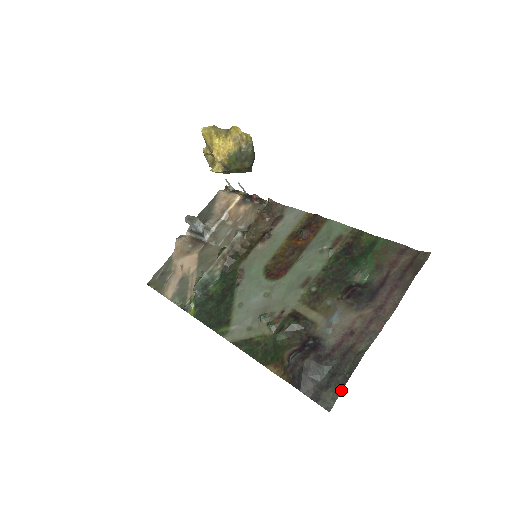
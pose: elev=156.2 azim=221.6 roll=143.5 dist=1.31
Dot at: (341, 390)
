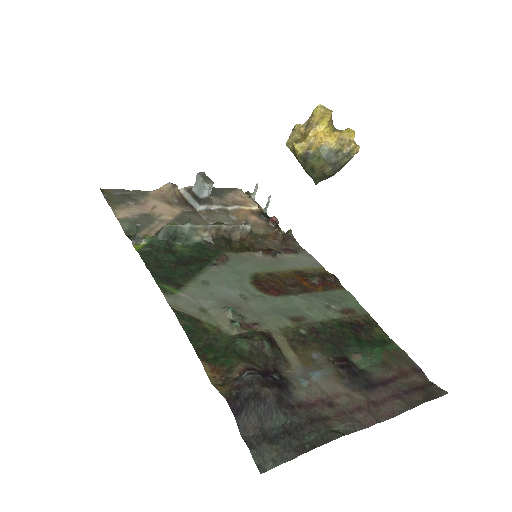
Dot at: (291, 457)
